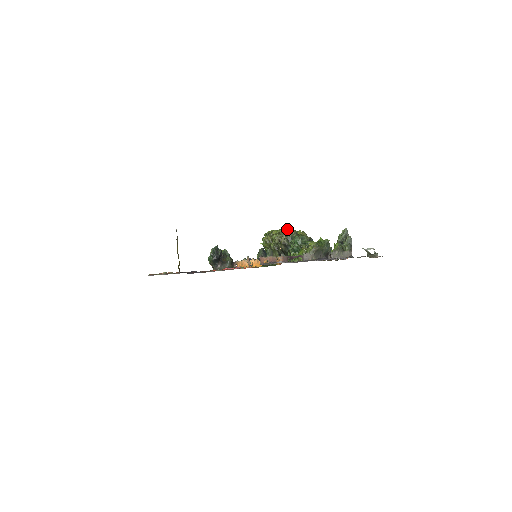
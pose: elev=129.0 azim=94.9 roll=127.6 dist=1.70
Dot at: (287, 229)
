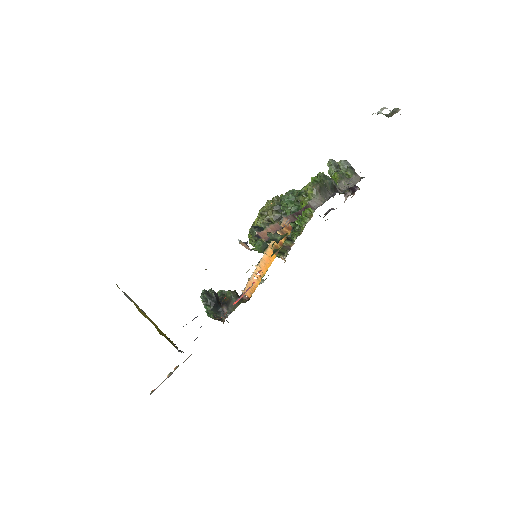
Dot at: (266, 202)
